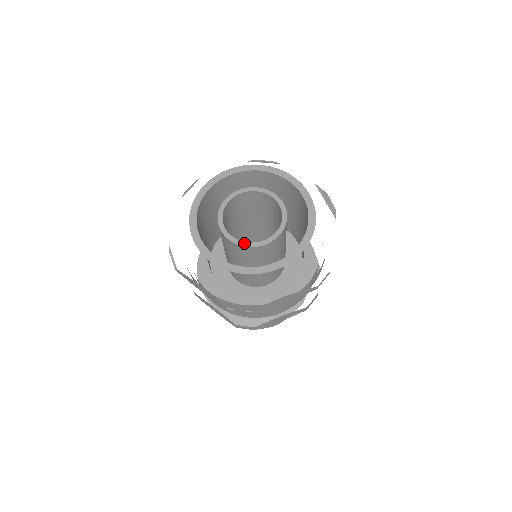
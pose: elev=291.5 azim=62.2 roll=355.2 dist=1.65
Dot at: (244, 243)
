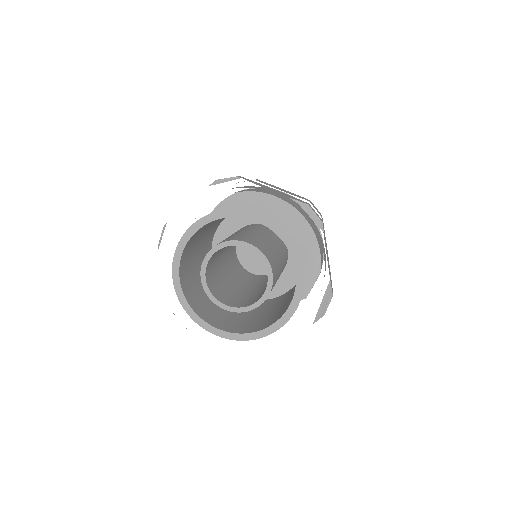
Dot at: (210, 293)
